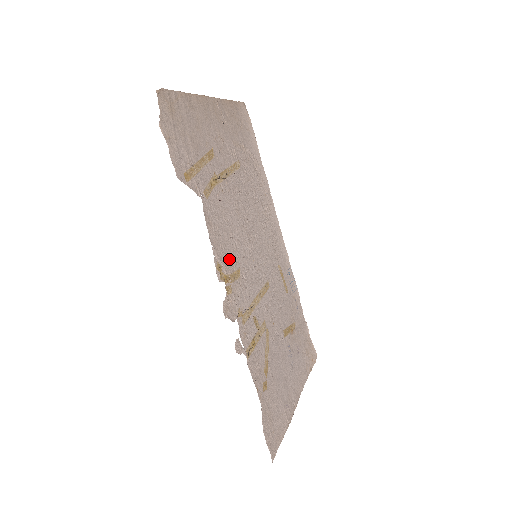
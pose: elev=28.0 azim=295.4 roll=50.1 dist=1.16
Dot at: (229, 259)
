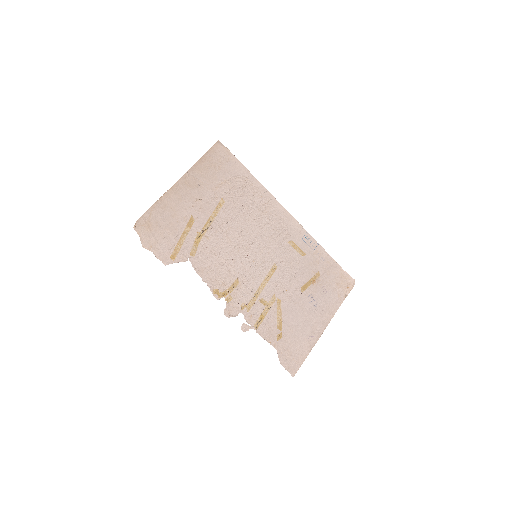
Dot at: (225, 279)
